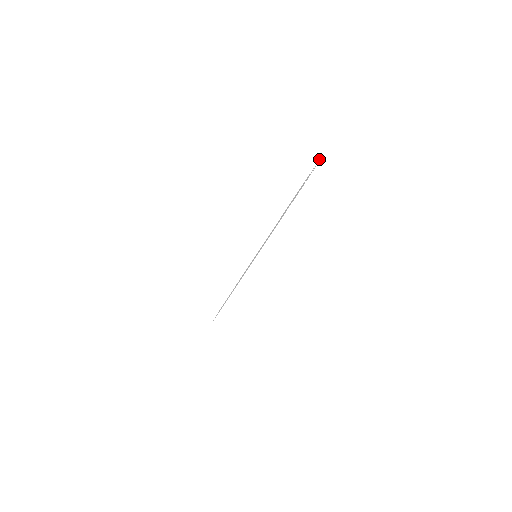
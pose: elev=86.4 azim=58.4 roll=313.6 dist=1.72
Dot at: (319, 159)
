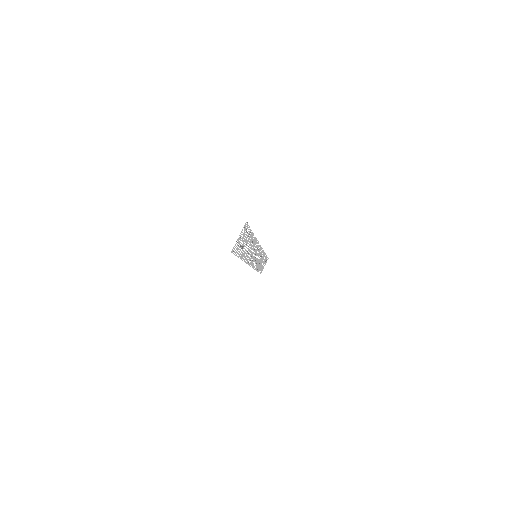
Dot at: occluded
